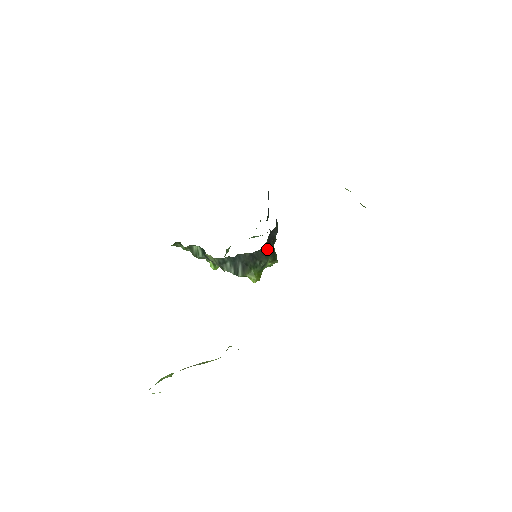
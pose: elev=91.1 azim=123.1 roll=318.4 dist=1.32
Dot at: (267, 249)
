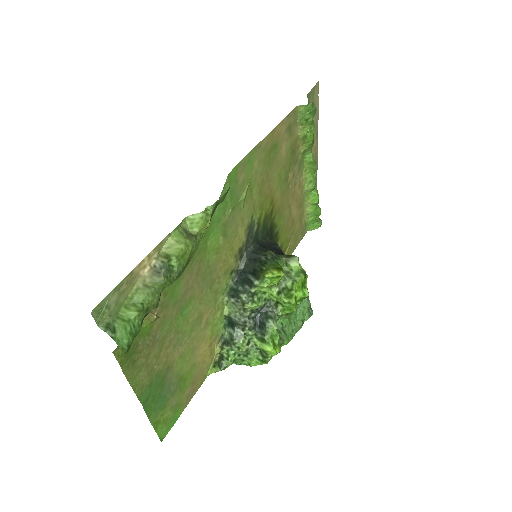
Dot at: occluded
